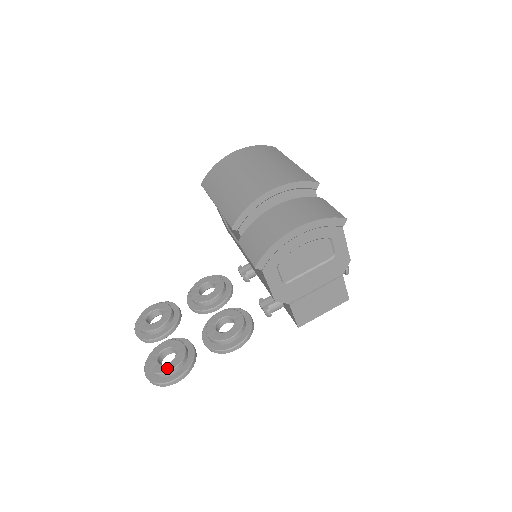
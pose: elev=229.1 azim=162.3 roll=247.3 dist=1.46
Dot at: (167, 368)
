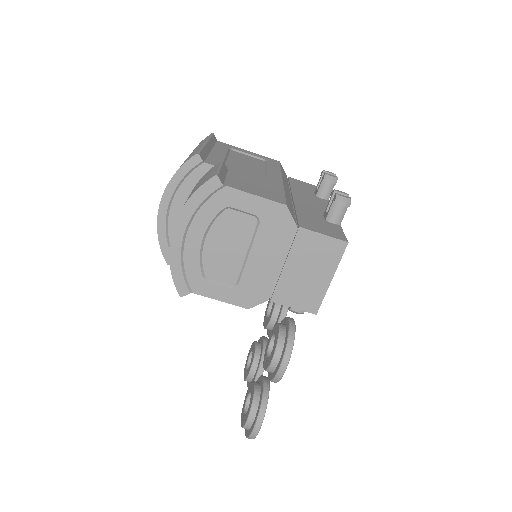
Dot at: (245, 419)
